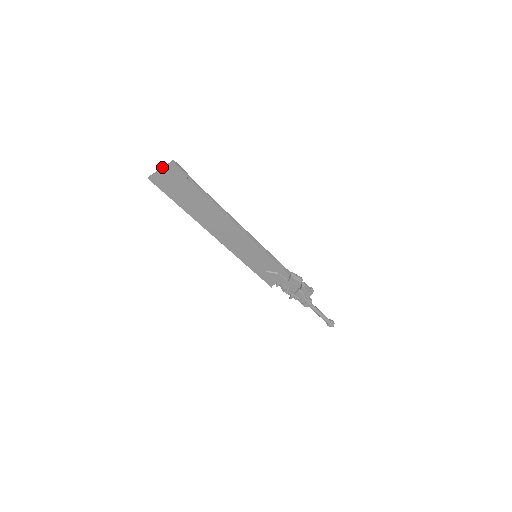
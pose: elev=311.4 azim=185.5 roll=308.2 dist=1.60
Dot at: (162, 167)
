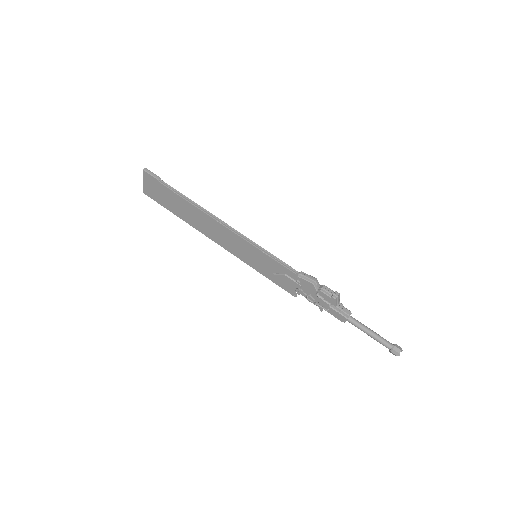
Dot at: occluded
